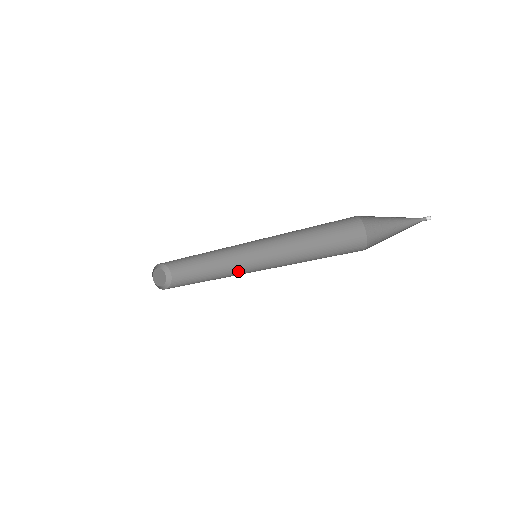
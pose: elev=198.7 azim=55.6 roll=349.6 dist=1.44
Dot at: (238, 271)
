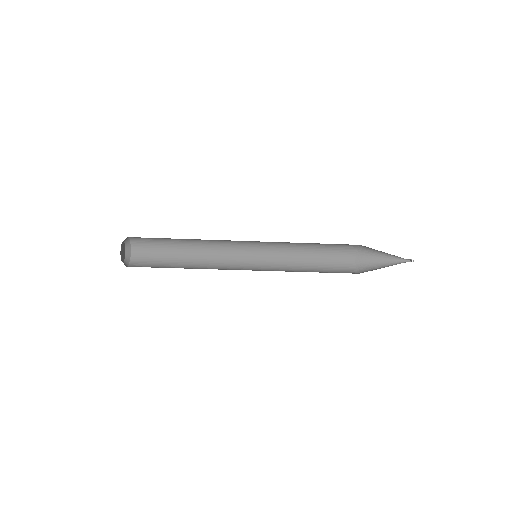
Dot at: (225, 269)
